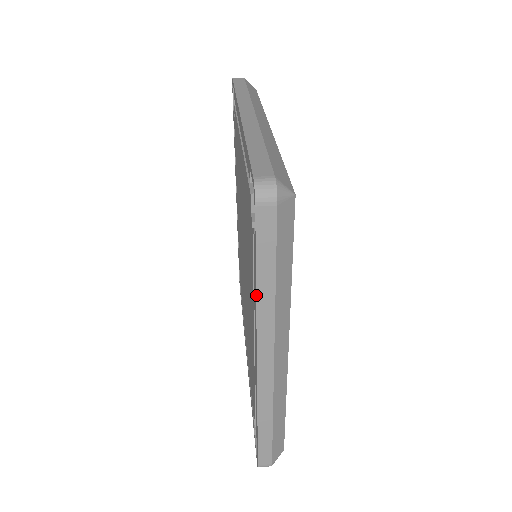
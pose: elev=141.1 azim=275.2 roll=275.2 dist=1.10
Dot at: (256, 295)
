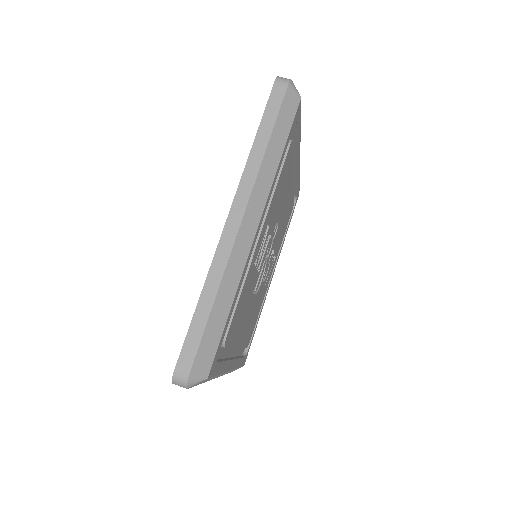
Dot at: occluded
